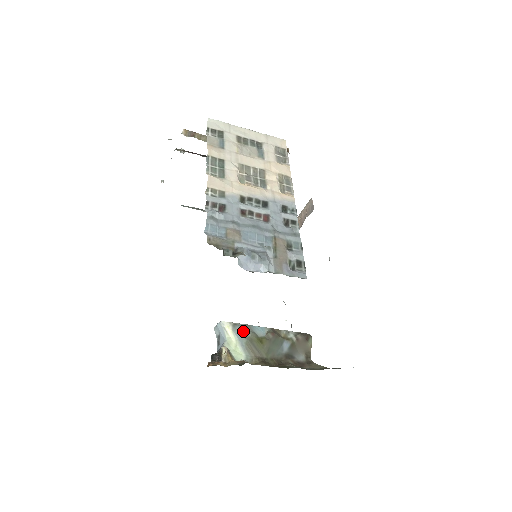
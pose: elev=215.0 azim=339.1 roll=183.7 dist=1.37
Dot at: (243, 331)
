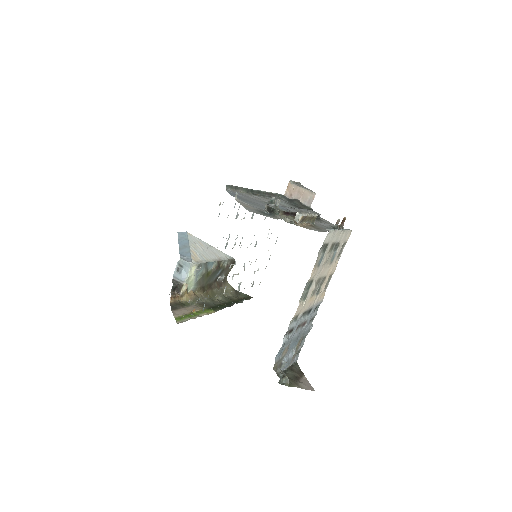
Dot at: (202, 269)
